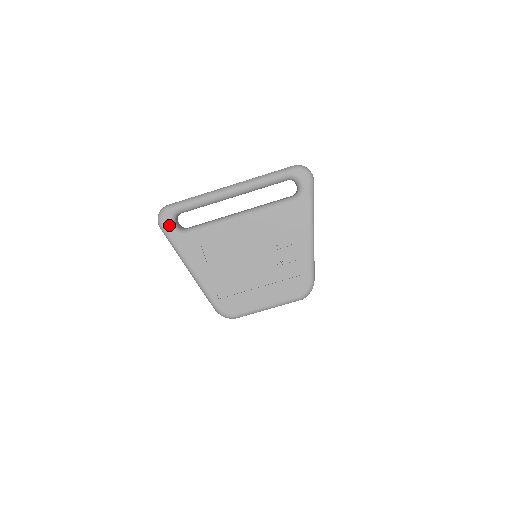
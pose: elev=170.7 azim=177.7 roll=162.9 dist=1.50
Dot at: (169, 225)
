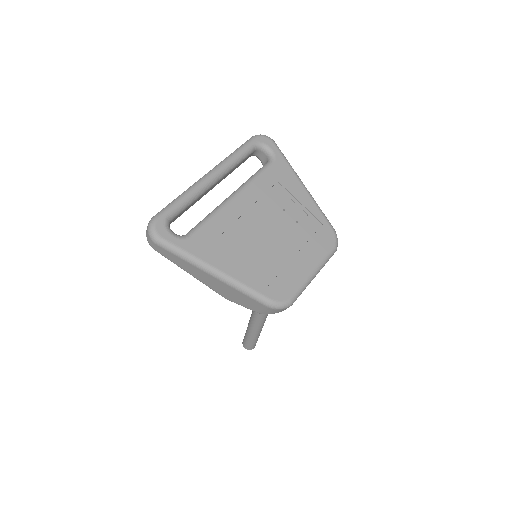
Dot at: (168, 234)
